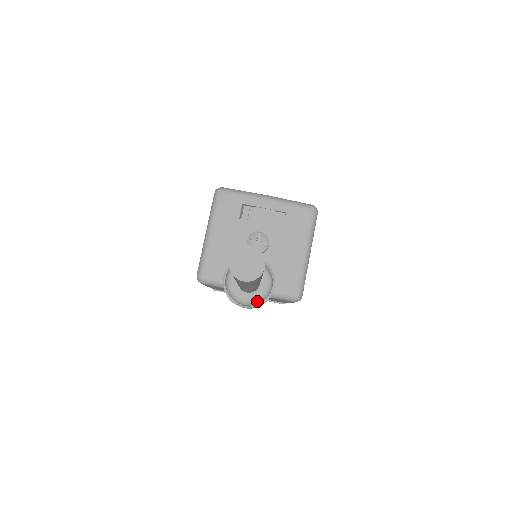
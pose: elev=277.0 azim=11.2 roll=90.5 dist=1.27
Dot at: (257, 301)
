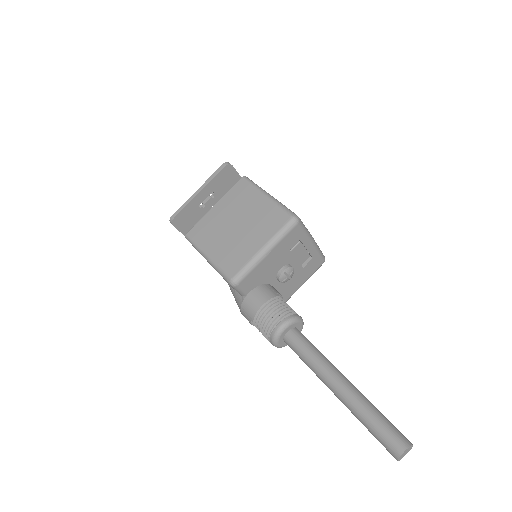
Dot at: occluded
